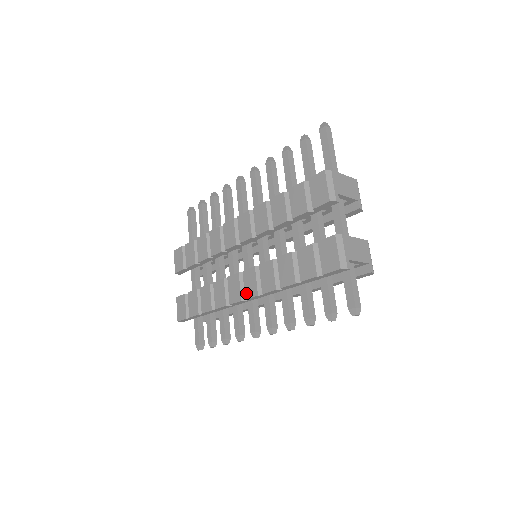
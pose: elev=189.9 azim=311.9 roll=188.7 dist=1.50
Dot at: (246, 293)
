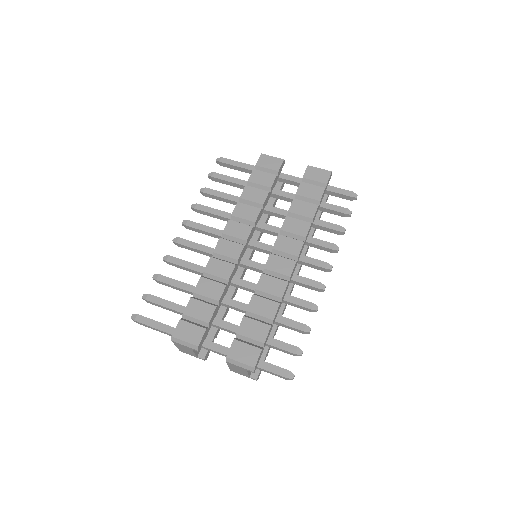
Dot at: (294, 253)
